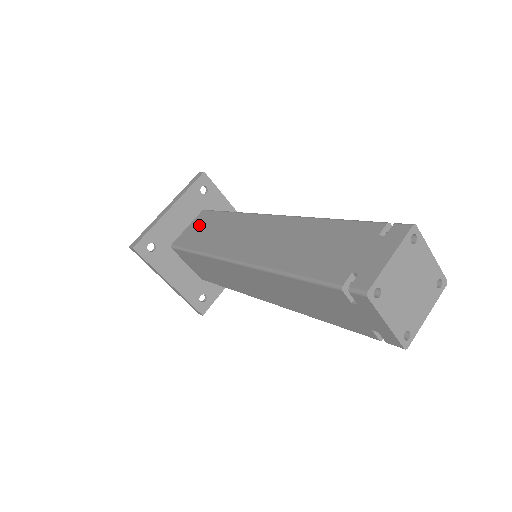
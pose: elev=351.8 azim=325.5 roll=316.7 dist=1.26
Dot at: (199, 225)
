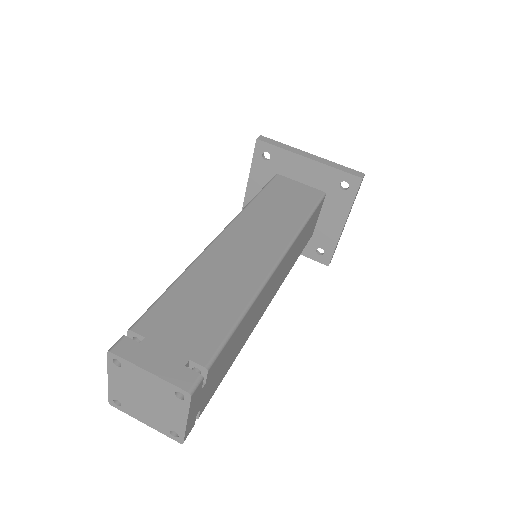
Dot at: (298, 193)
